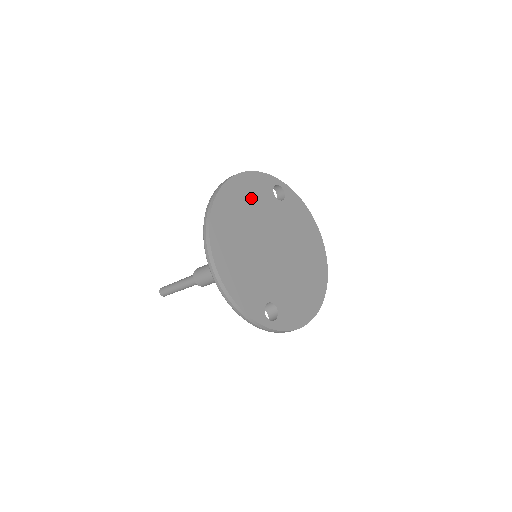
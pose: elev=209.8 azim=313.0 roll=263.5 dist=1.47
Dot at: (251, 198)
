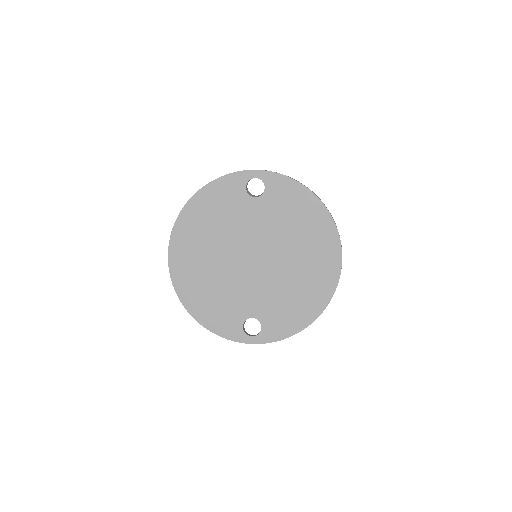
Dot at: (215, 214)
